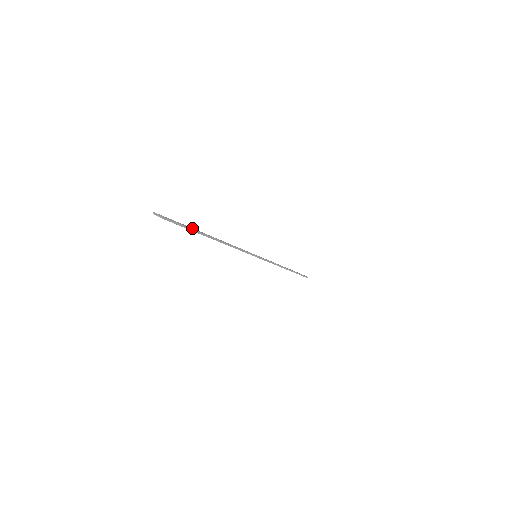
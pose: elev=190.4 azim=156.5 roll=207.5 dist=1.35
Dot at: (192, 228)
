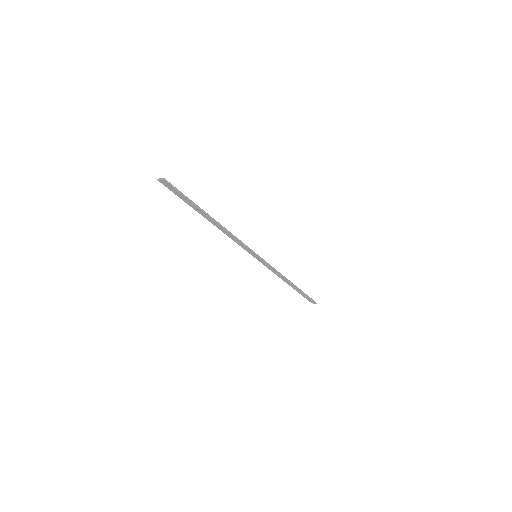
Dot at: (191, 203)
